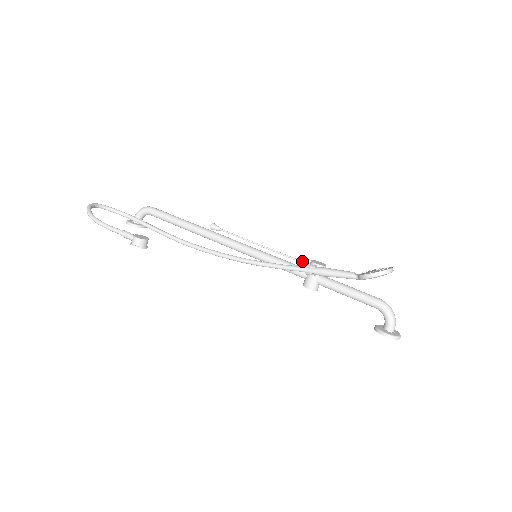
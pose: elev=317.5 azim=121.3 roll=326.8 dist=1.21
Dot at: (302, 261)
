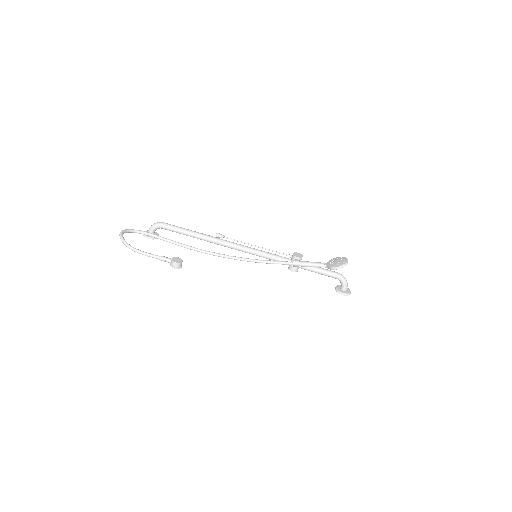
Dot at: (286, 254)
